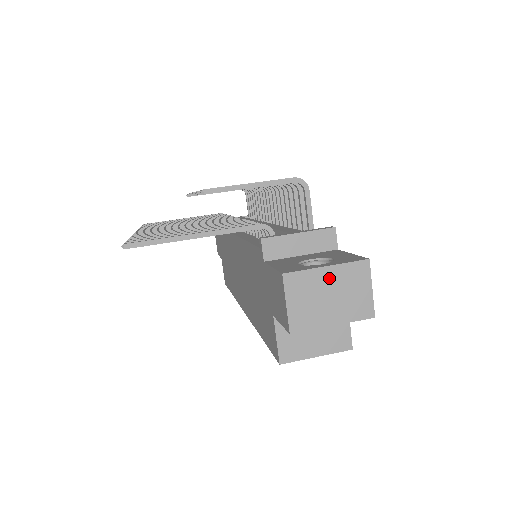
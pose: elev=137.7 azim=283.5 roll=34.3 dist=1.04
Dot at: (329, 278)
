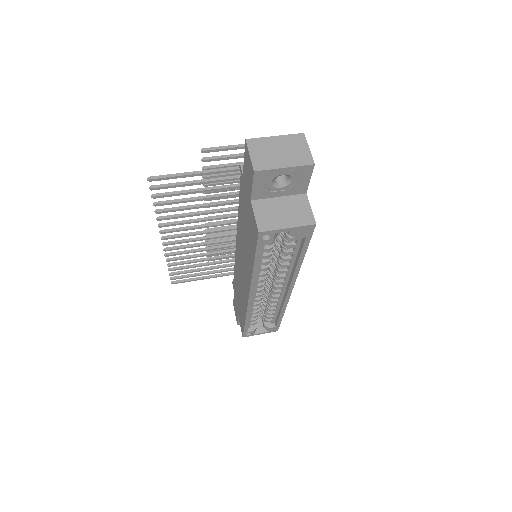
Dot at: (278, 142)
